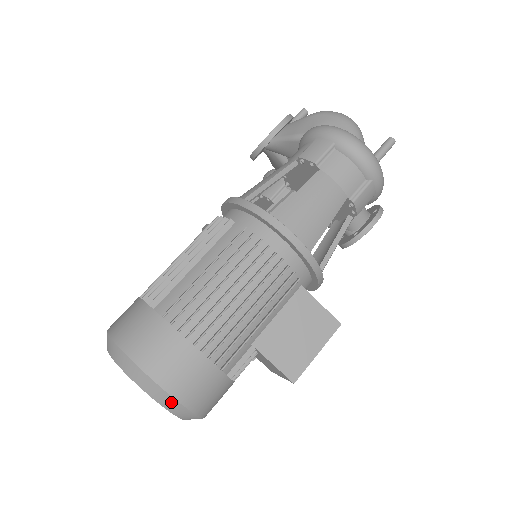
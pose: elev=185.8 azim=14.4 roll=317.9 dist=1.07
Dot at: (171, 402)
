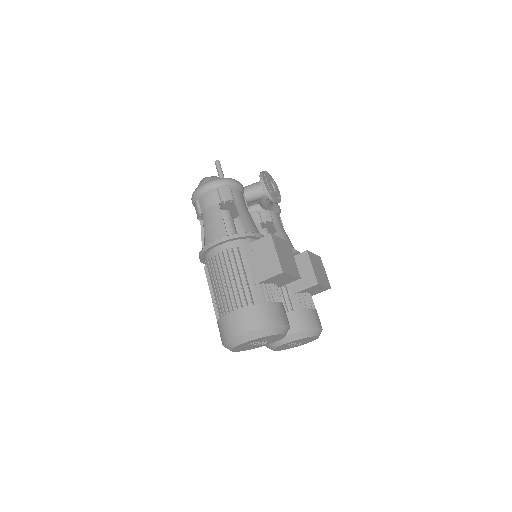
Dot at: (250, 335)
